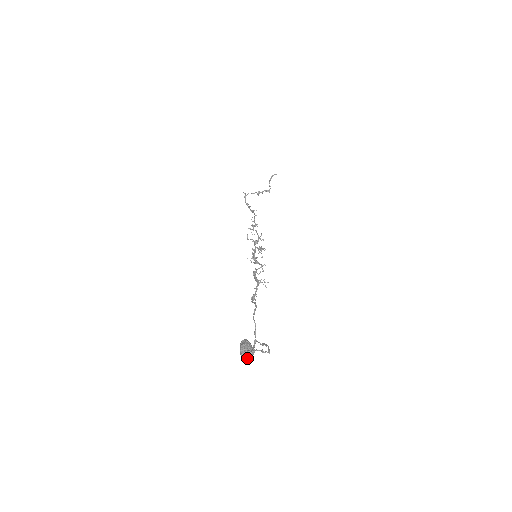
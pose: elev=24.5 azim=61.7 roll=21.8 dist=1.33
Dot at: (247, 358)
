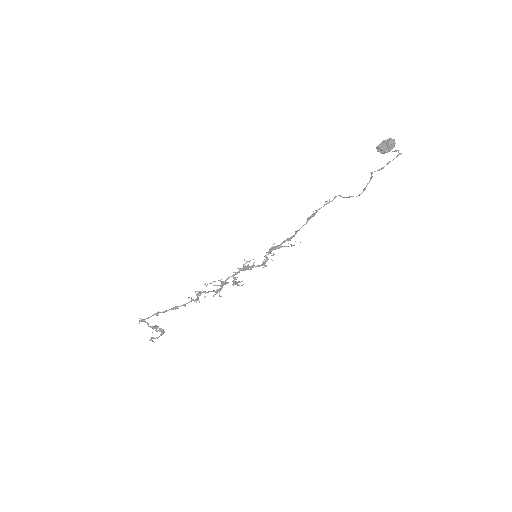
Dot at: (393, 143)
